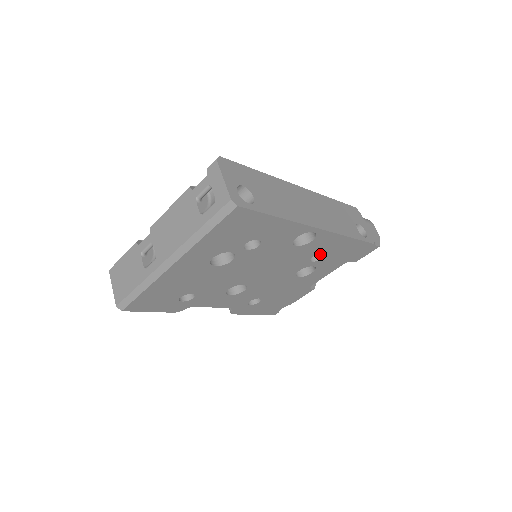
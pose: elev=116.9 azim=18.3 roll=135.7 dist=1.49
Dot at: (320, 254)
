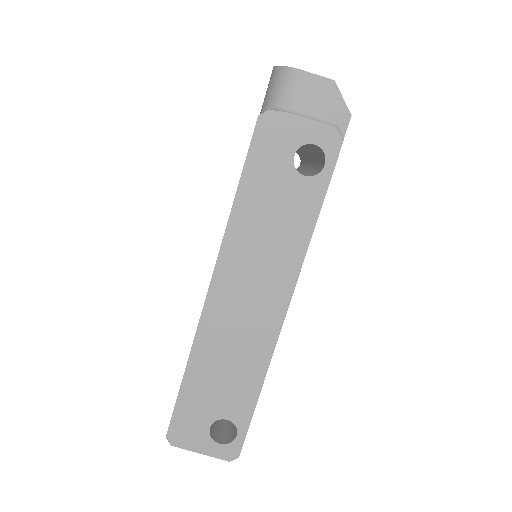
Dot at: occluded
